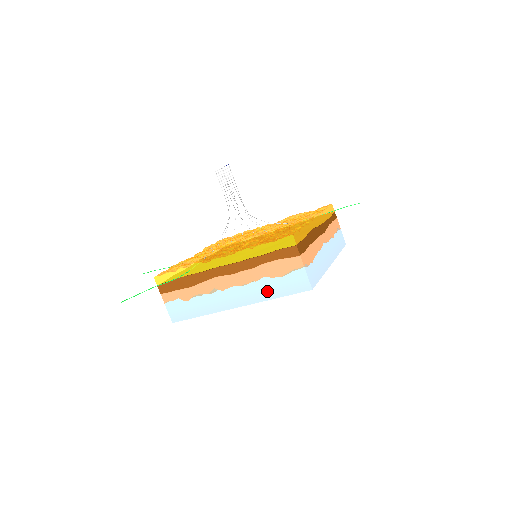
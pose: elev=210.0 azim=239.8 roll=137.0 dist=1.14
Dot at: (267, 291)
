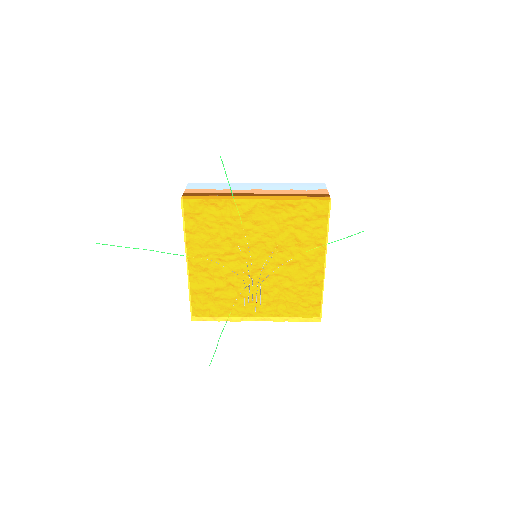
Dot at: occluded
